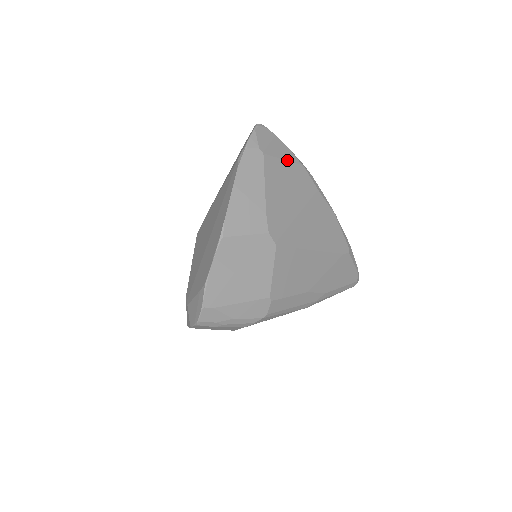
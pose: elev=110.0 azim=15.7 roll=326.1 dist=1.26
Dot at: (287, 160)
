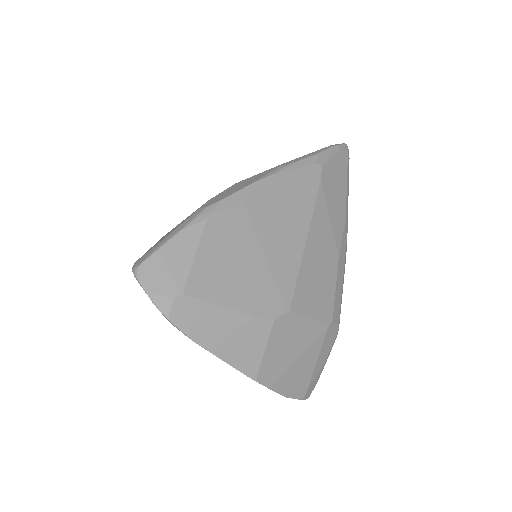
Dot at: (196, 248)
